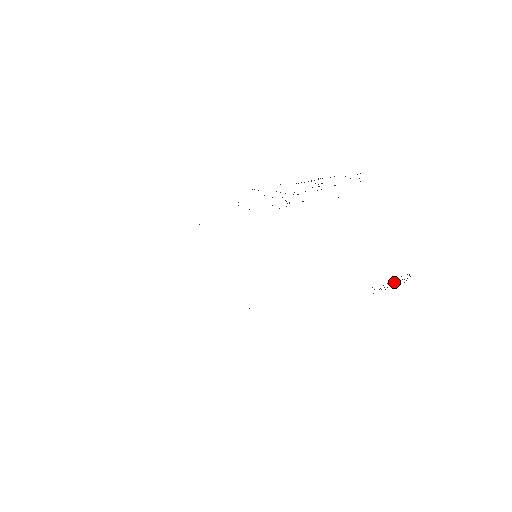
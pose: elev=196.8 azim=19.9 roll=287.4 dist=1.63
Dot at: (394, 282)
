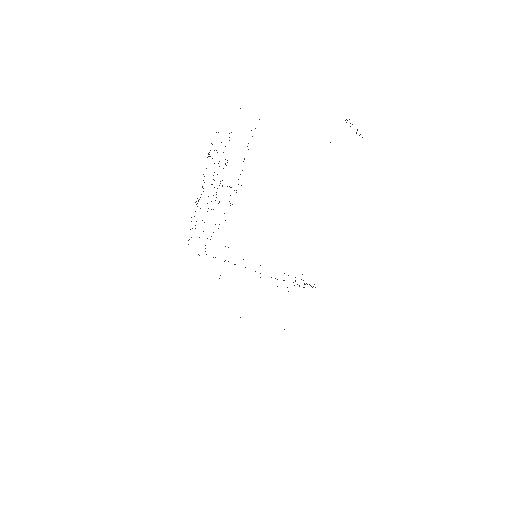
Dot at: occluded
